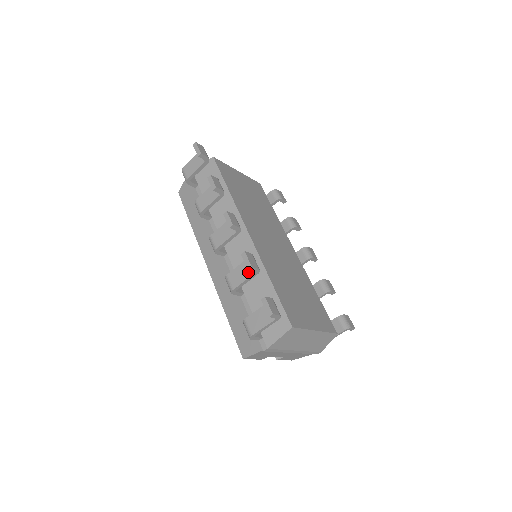
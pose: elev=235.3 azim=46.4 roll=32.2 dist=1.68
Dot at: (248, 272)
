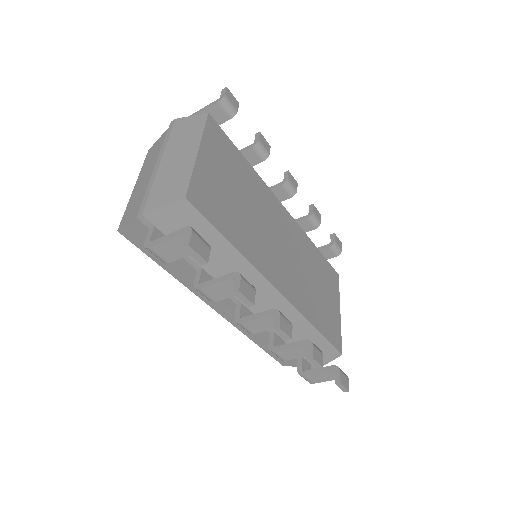
Dot at: (306, 353)
